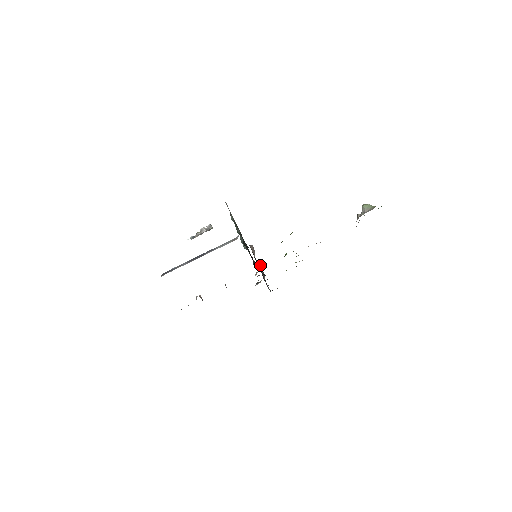
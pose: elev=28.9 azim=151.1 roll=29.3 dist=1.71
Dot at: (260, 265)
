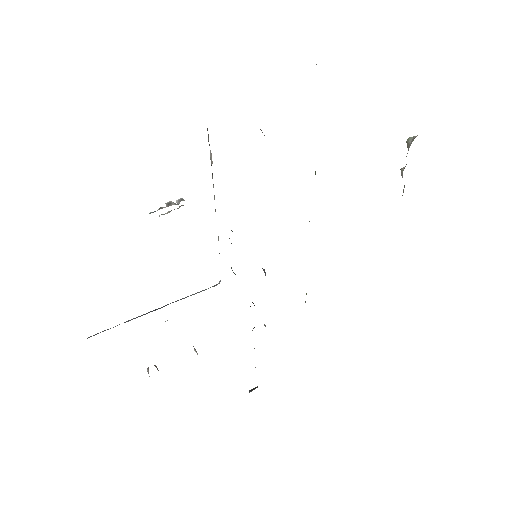
Dot at: (264, 269)
